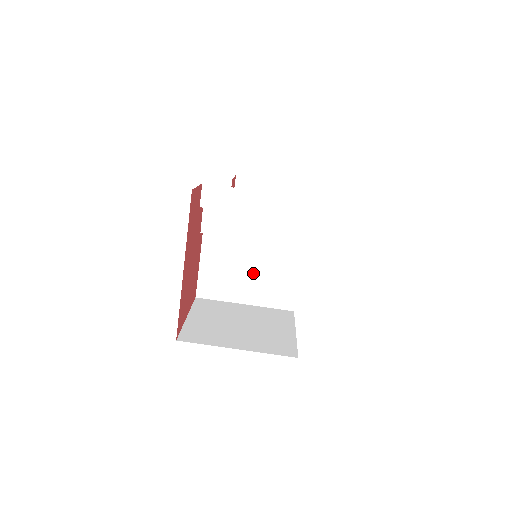
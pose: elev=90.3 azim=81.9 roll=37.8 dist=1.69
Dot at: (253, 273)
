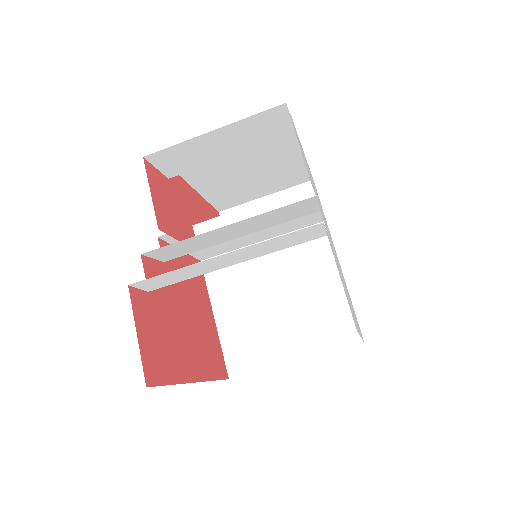
Dot at: occluded
